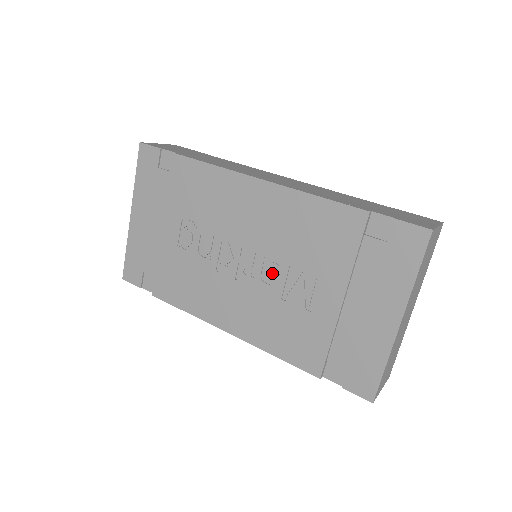
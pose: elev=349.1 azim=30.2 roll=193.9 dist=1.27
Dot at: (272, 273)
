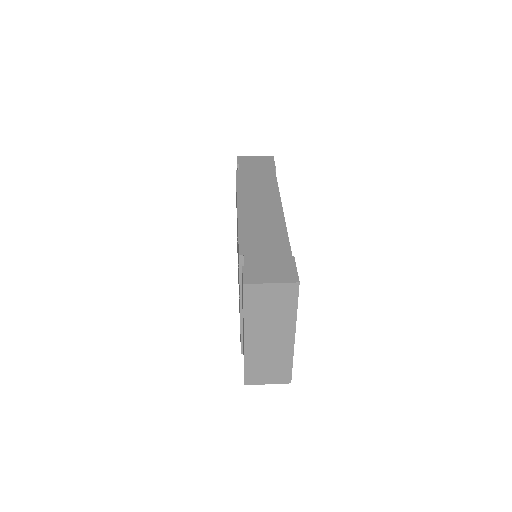
Dot at: occluded
